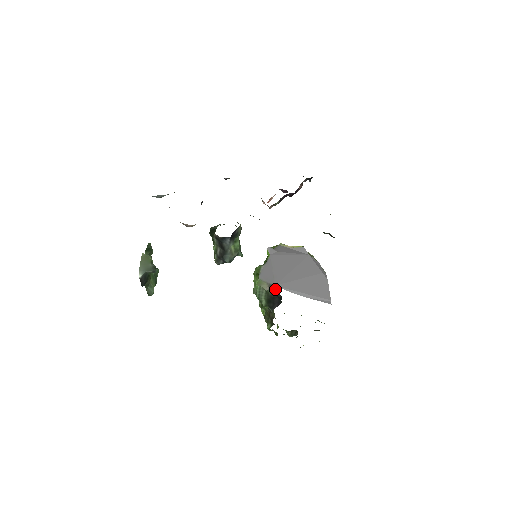
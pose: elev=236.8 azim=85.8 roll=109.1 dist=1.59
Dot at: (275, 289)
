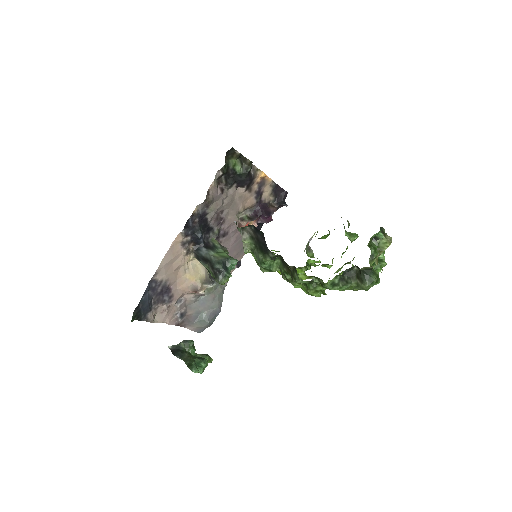
Dot at: (246, 229)
